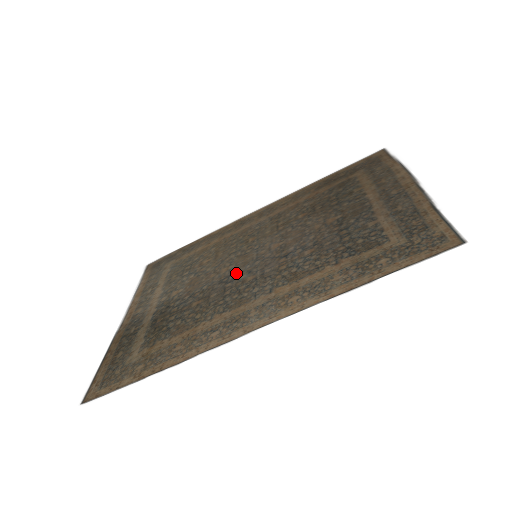
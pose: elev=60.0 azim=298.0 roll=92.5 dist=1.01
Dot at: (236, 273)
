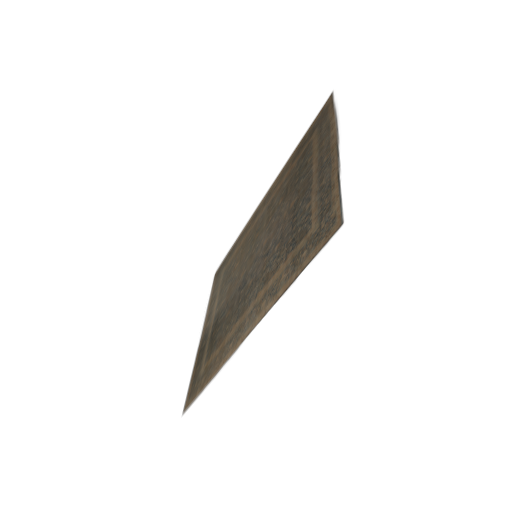
Dot at: (246, 278)
